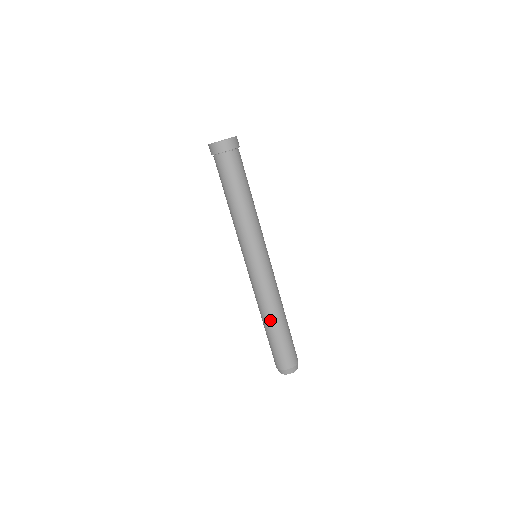
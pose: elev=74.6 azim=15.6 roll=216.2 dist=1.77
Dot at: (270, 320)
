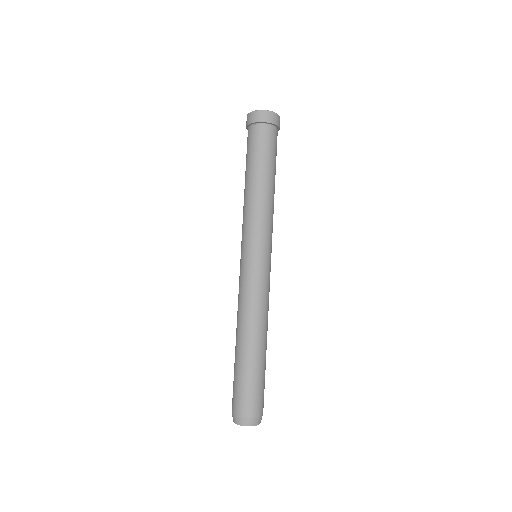
Dot at: (246, 339)
